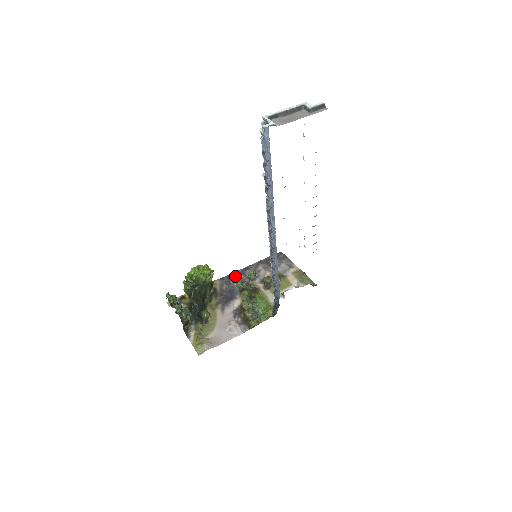
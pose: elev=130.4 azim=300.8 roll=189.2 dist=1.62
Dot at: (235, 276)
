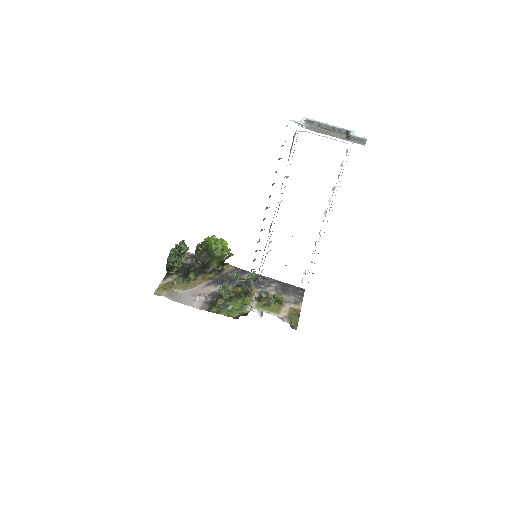
Dot at: occluded
